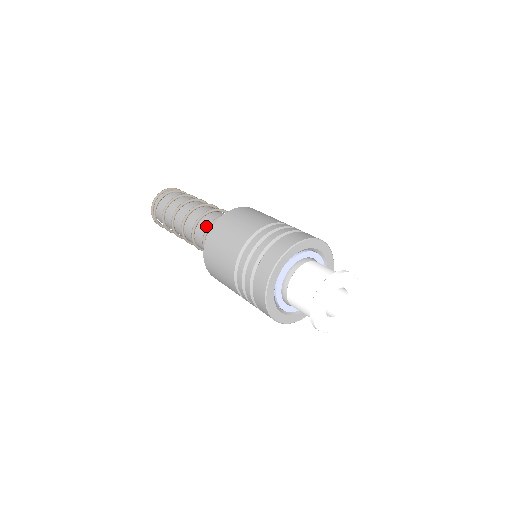
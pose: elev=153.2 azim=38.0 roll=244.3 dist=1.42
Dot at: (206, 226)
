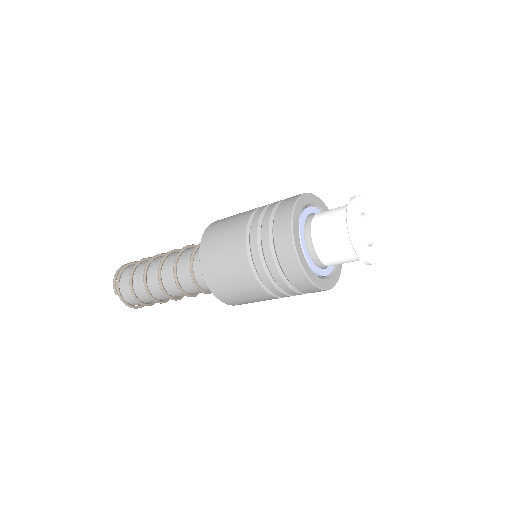
Dot at: occluded
